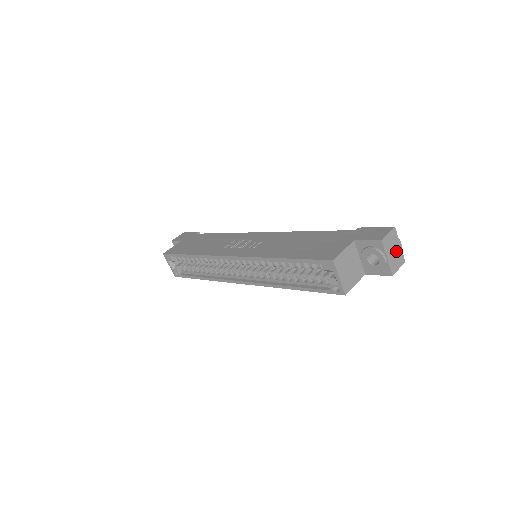
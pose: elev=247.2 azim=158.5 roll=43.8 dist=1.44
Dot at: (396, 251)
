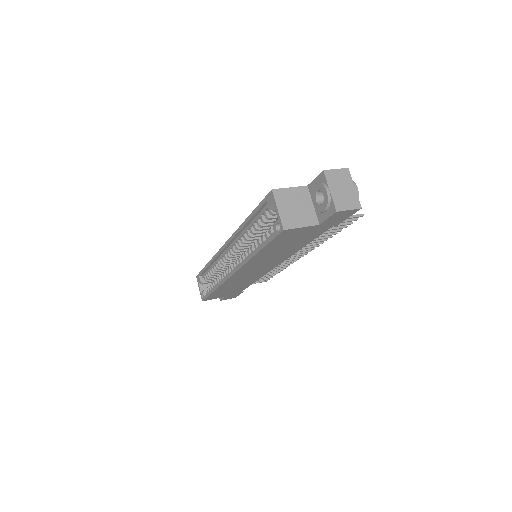
Dot at: (347, 191)
